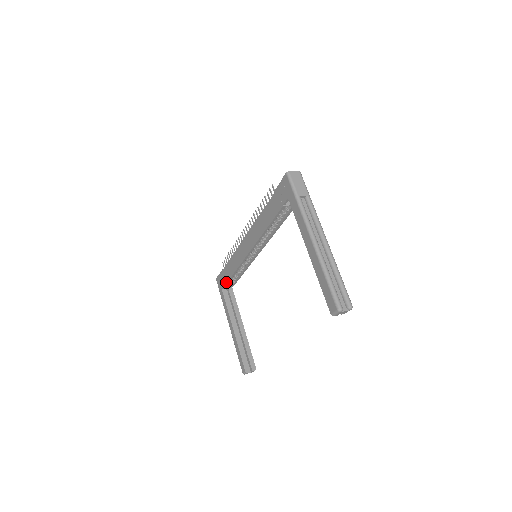
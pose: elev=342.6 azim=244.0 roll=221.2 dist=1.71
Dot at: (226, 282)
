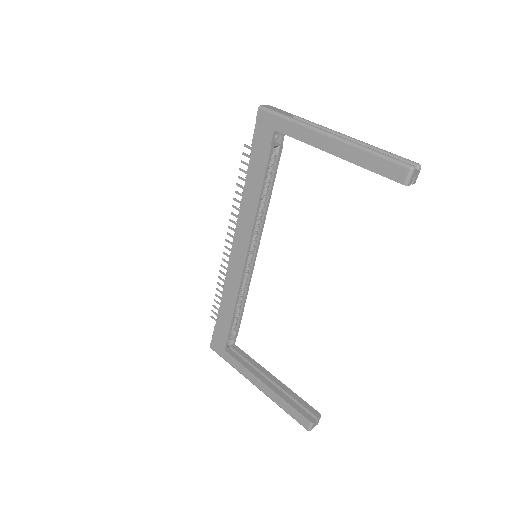
Dot at: (228, 332)
